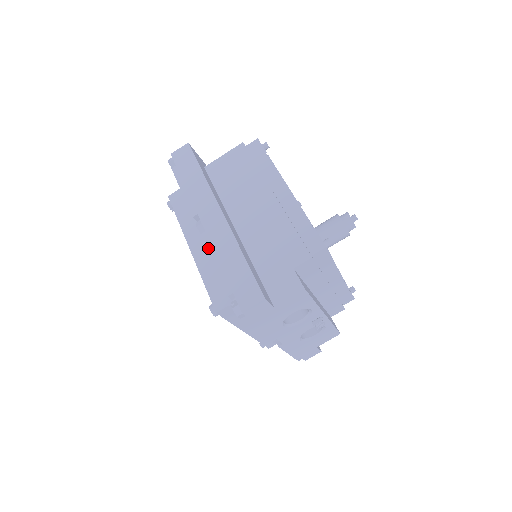
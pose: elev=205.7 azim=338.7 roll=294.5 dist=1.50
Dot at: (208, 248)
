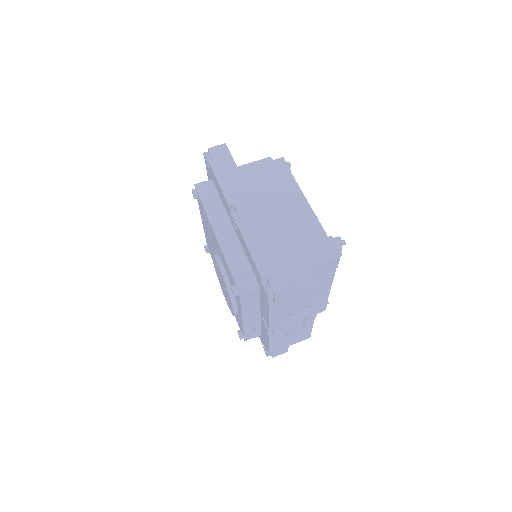
Dot at: (244, 235)
